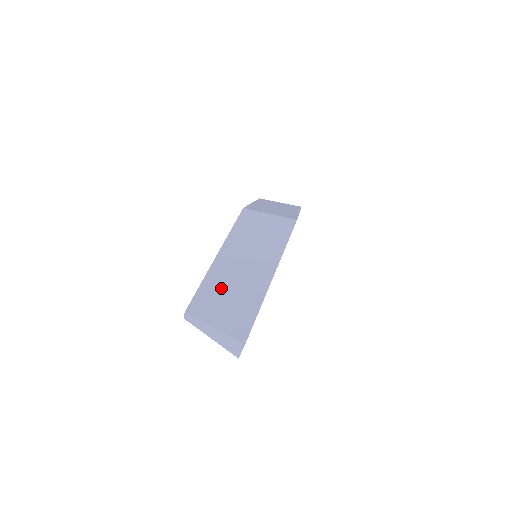
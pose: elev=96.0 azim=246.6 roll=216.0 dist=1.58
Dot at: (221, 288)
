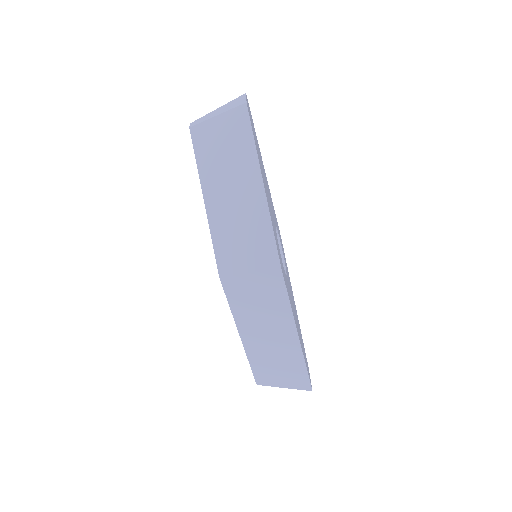
Dot at: (266, 362)
